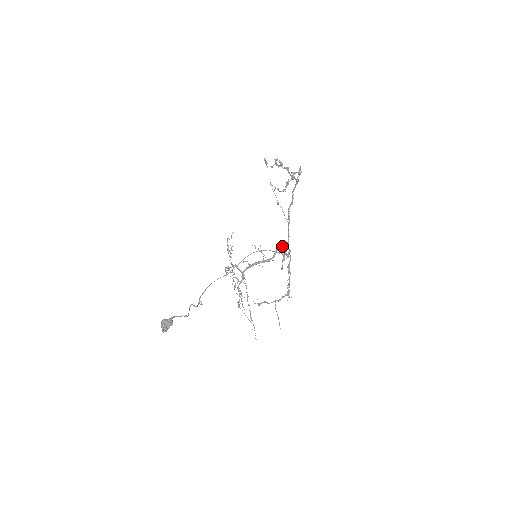
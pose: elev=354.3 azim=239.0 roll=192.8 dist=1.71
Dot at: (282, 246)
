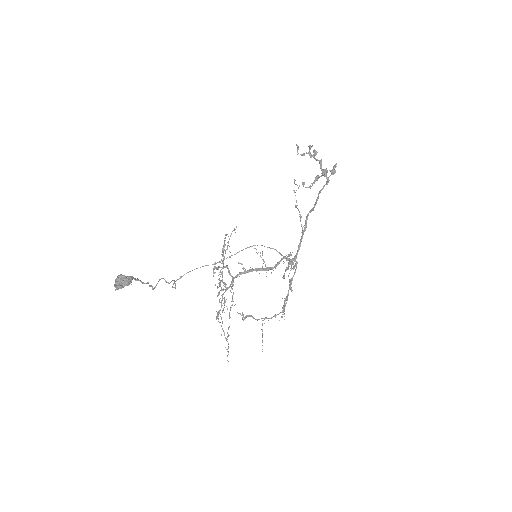
Dot at: (289, 255)
